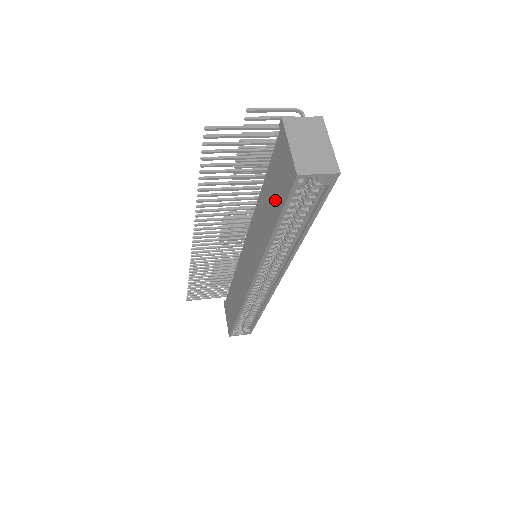
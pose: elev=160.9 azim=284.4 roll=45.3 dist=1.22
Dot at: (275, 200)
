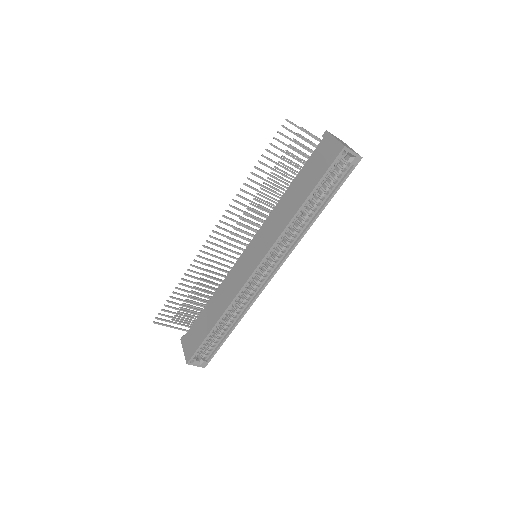
Dot at: (312, 178)
